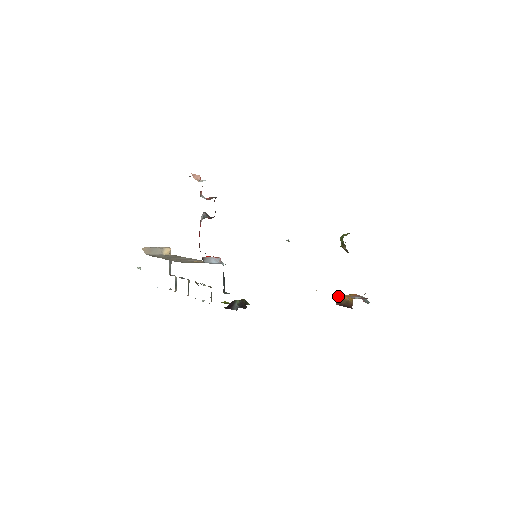
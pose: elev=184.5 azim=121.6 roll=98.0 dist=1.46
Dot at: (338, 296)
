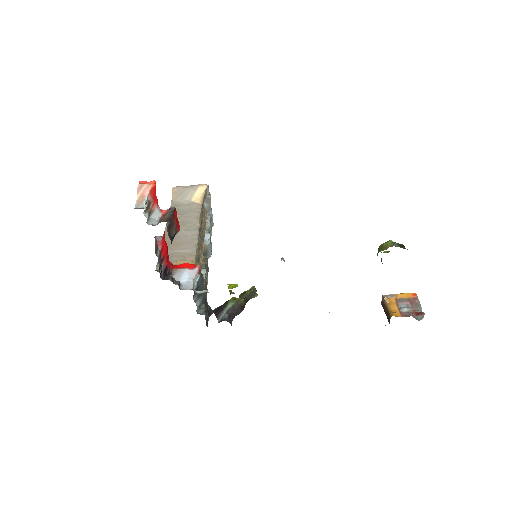
Dot at: (383, 297)
